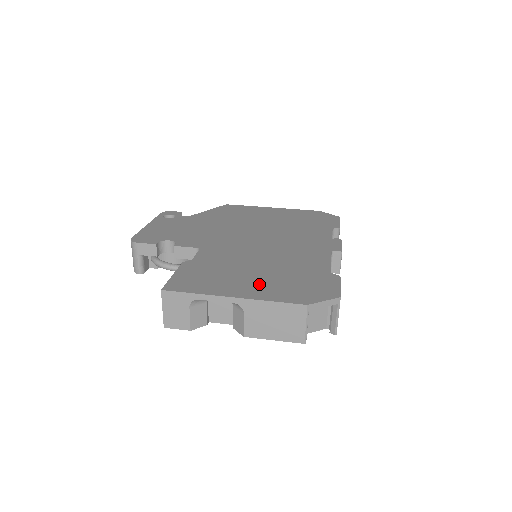
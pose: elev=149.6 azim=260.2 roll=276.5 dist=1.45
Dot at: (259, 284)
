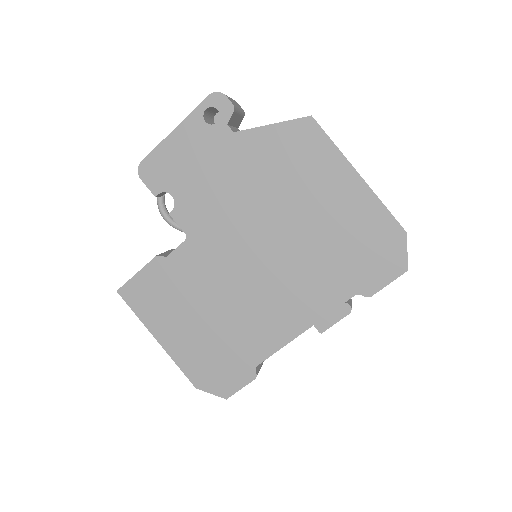
Dot at: (187, 339)
